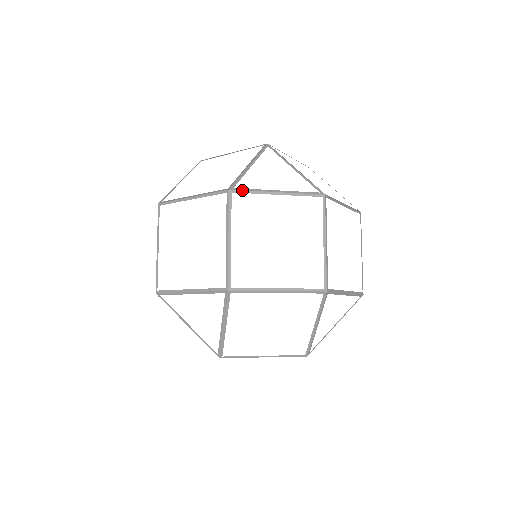
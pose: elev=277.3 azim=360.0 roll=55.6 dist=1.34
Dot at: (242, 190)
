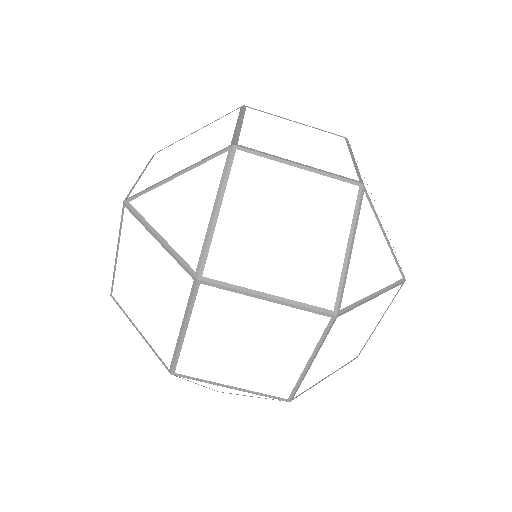
Dot at: (132, 210)
